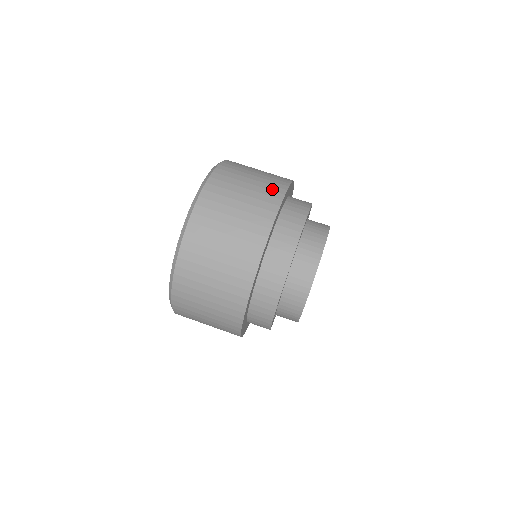
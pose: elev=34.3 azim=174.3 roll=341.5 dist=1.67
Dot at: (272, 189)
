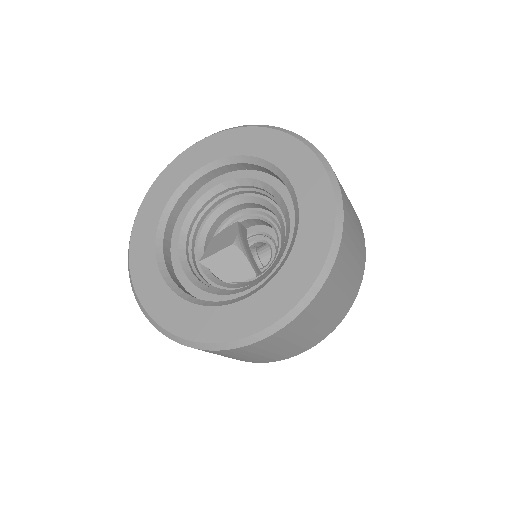
Dot at: occluded
